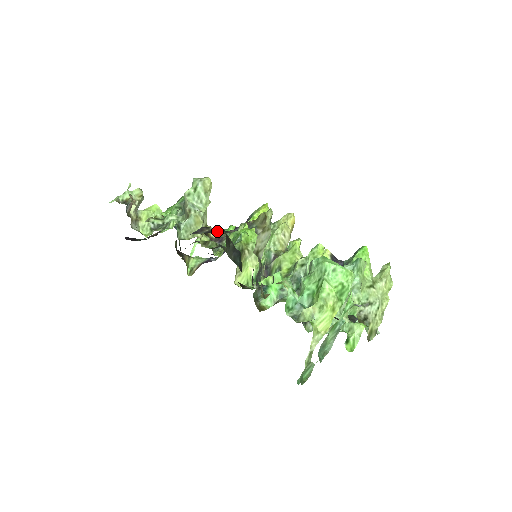
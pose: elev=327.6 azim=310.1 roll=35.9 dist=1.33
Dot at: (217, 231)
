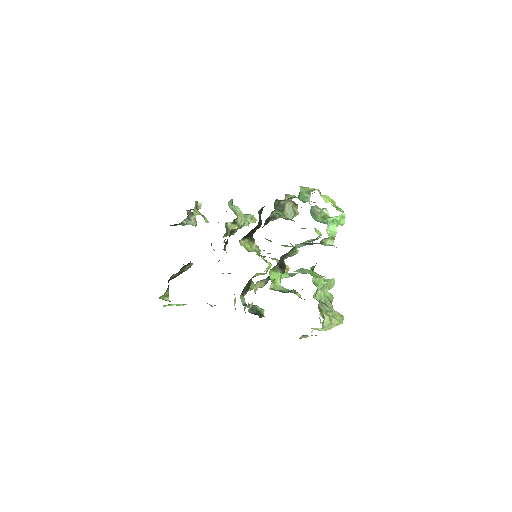
Dot at: occluded
